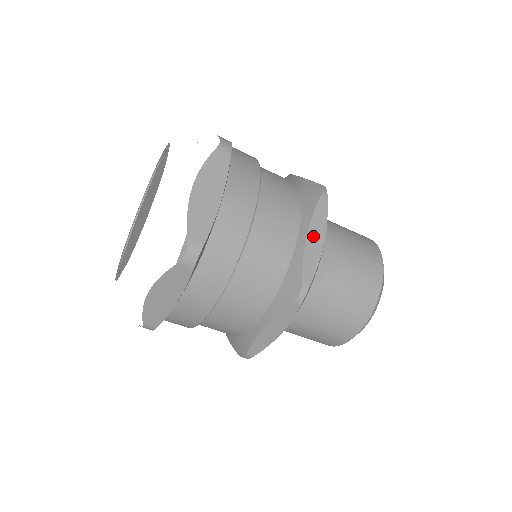
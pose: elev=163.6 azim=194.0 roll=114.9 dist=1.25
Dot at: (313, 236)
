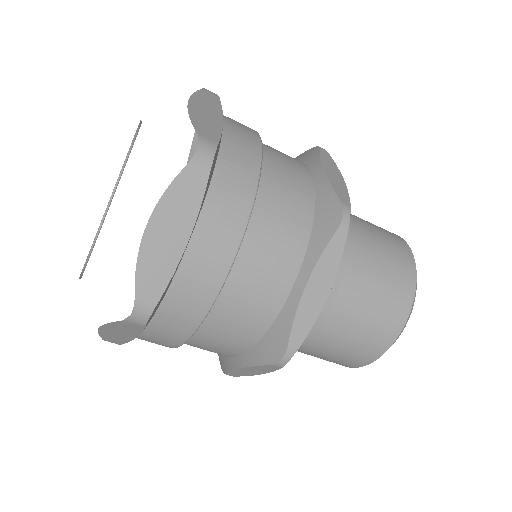
Dot at: (330, 171)
